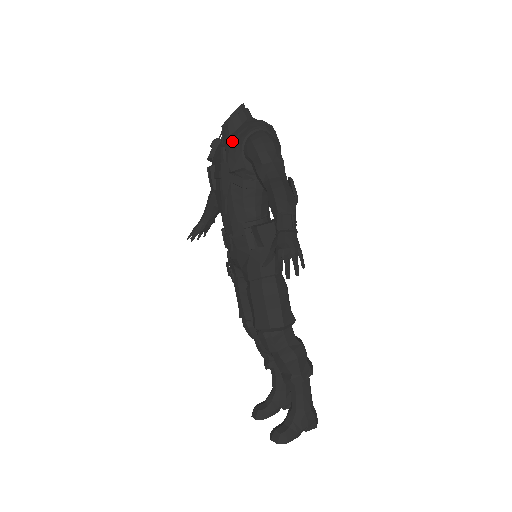
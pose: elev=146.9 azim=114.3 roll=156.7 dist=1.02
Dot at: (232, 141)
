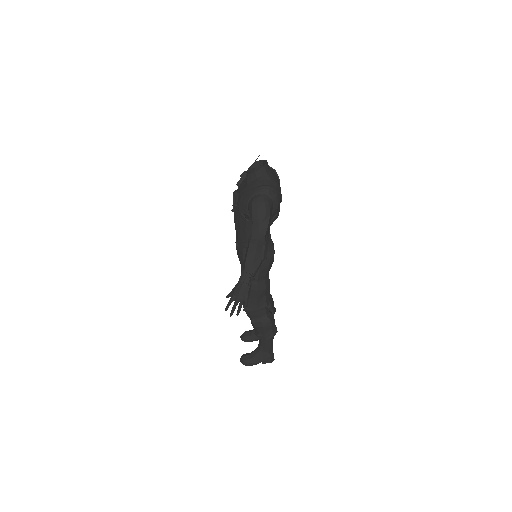
Dot at: (244, 193)
